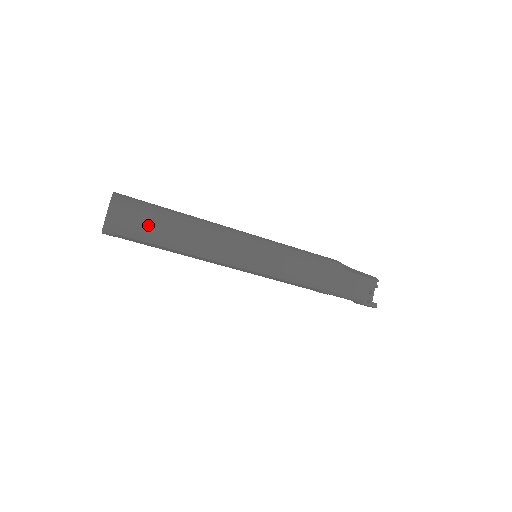
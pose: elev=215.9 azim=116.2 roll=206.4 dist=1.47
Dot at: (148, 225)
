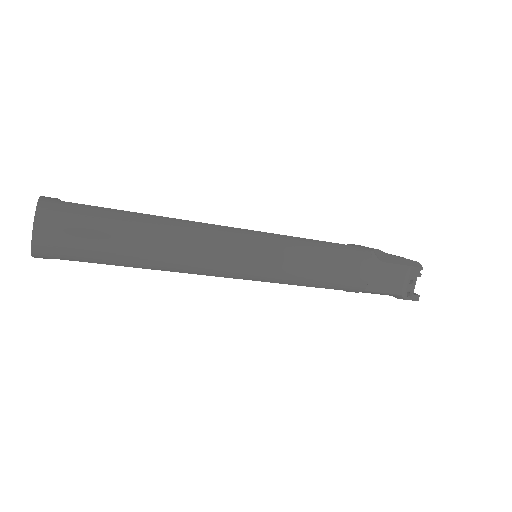
Dot at: (94, 244)
